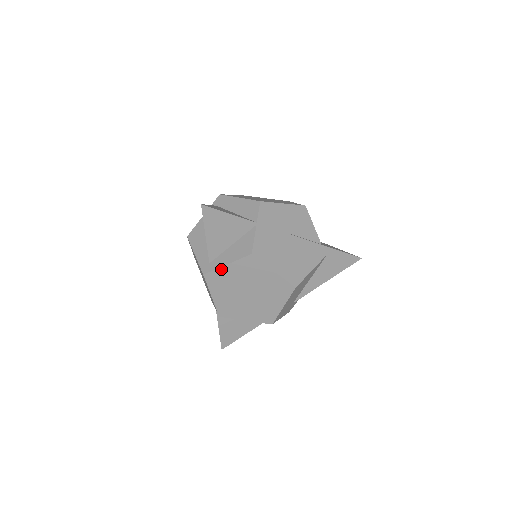
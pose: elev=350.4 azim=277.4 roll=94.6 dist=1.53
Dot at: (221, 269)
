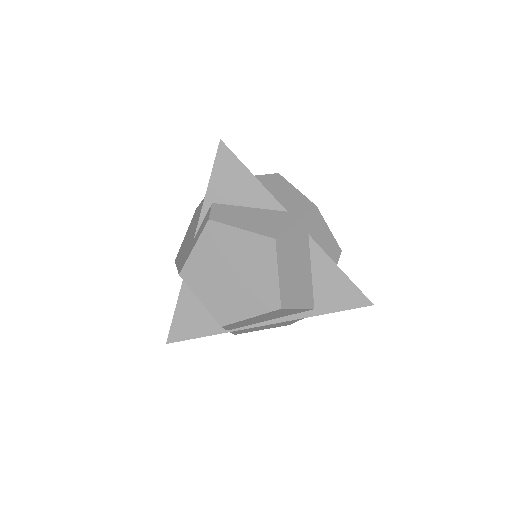
Dot at: occluded
